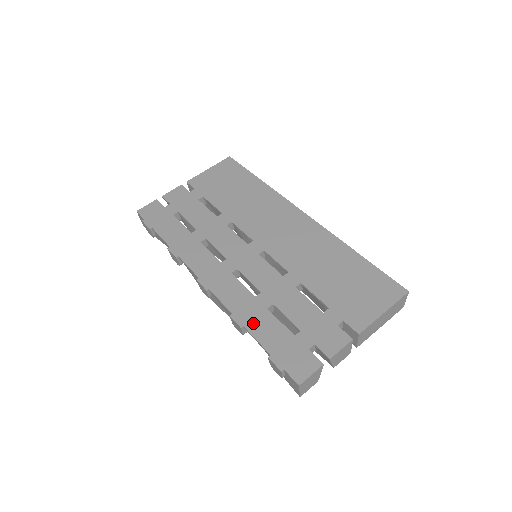
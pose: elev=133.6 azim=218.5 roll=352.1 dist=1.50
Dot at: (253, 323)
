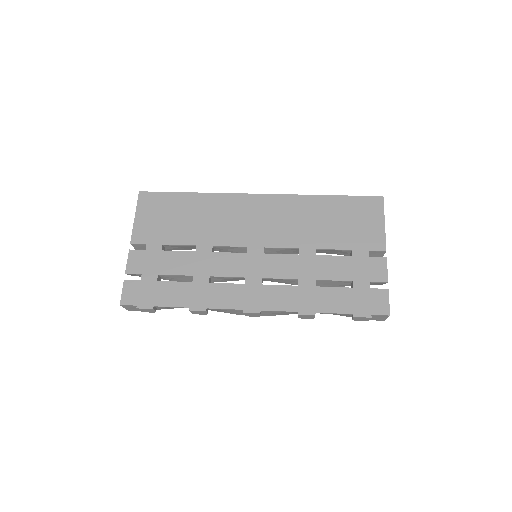
Dot at: (319, 305)
